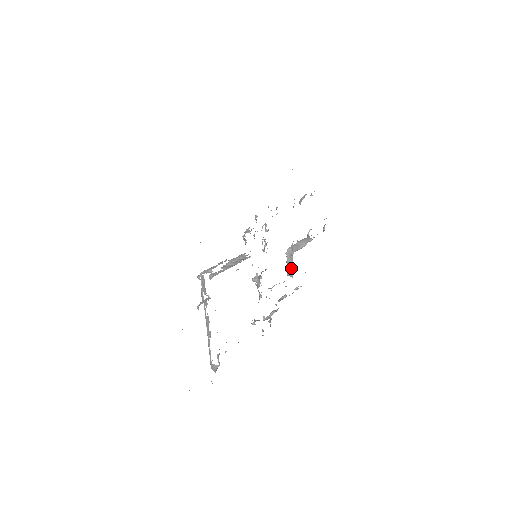
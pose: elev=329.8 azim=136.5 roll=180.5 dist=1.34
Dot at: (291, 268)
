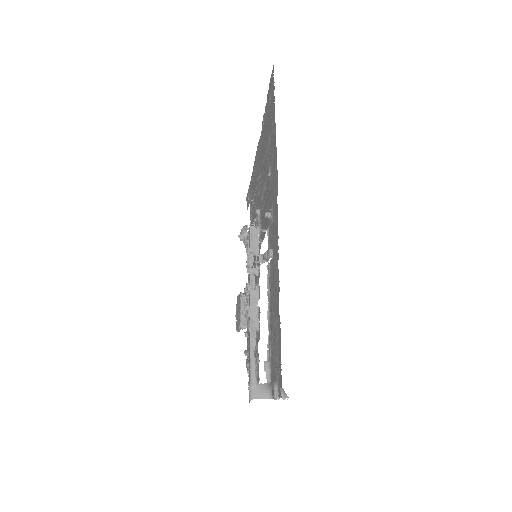
Dot at: occluded
